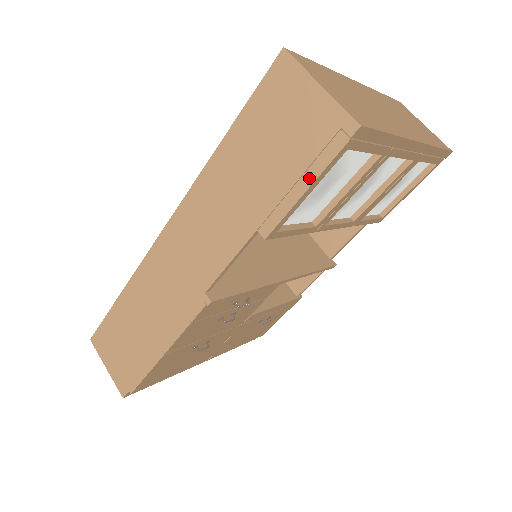
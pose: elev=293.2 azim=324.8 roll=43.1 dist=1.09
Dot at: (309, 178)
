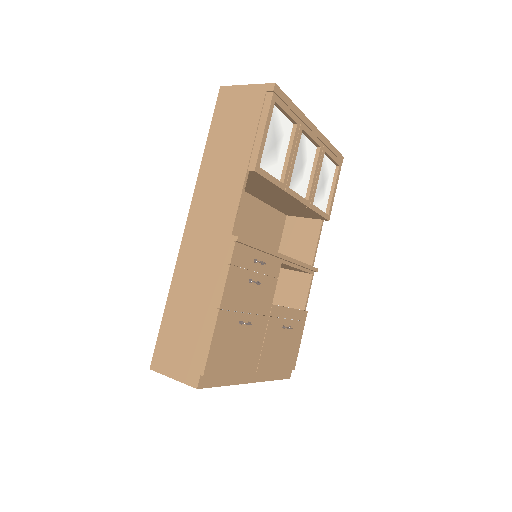
Dot at: (263, 123)
